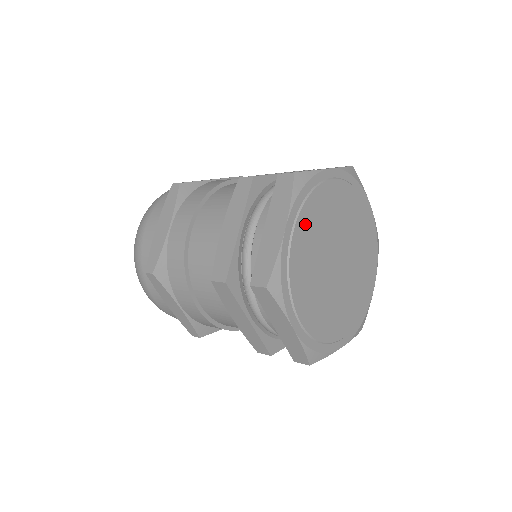
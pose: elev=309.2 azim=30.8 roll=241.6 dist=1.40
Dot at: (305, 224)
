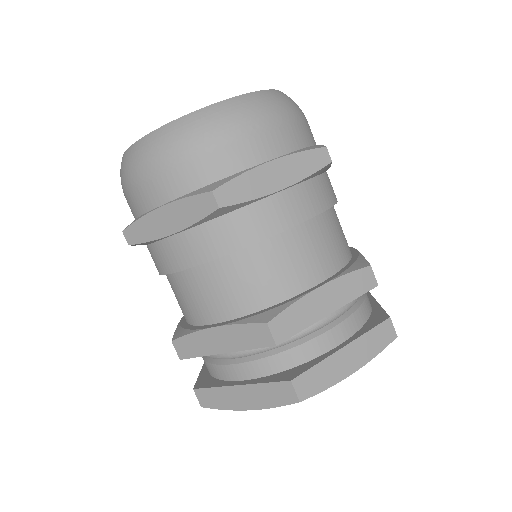
Dot at: occluded
